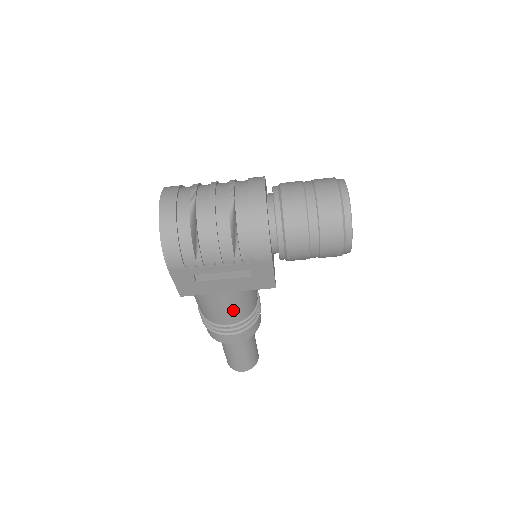
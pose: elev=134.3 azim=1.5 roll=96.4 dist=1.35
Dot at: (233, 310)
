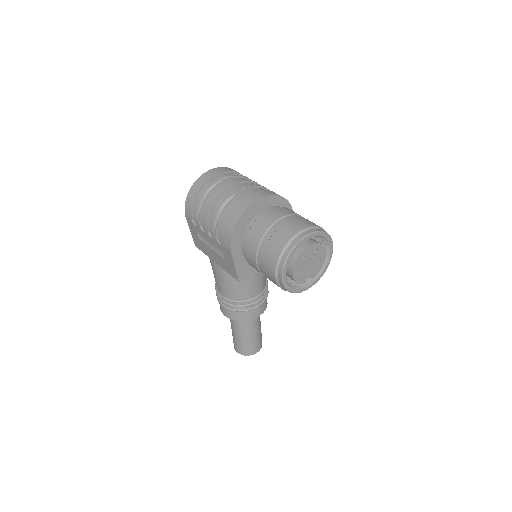
Dot at: (223, 283)
